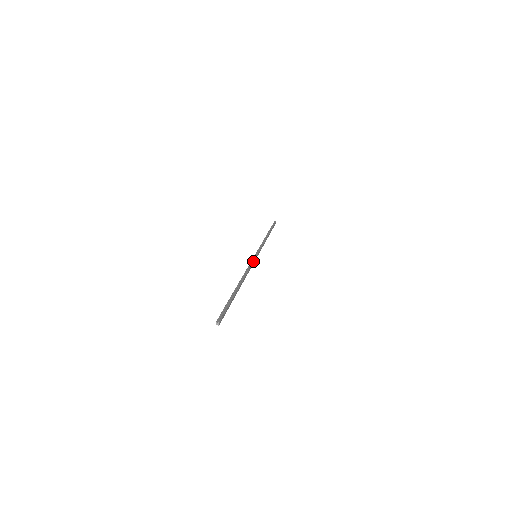
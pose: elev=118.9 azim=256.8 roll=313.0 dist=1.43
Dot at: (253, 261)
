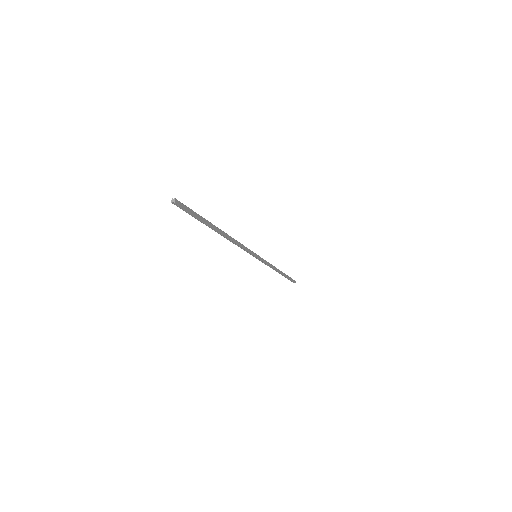
Dot at: (249, 249)
